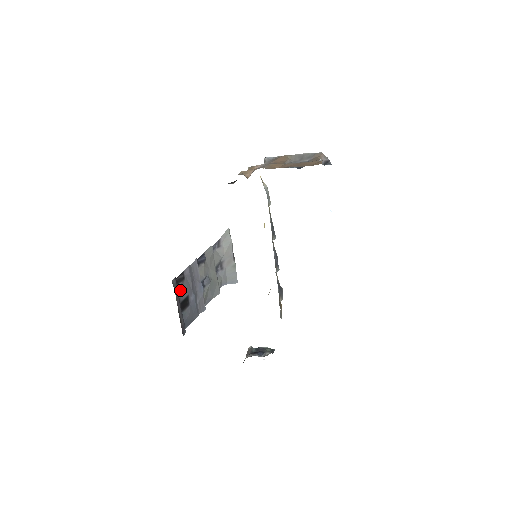
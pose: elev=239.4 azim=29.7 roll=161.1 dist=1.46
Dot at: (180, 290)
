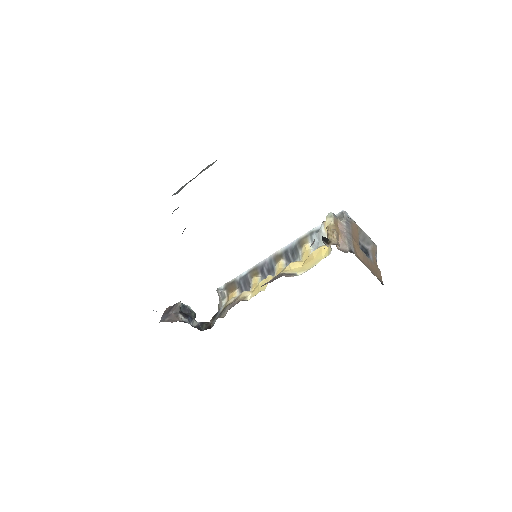
Dot at: occluded
